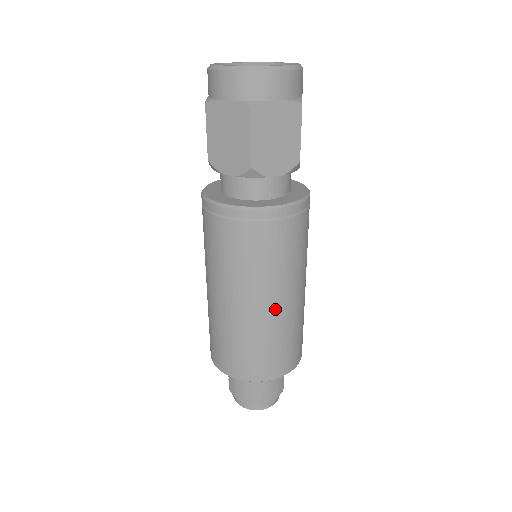
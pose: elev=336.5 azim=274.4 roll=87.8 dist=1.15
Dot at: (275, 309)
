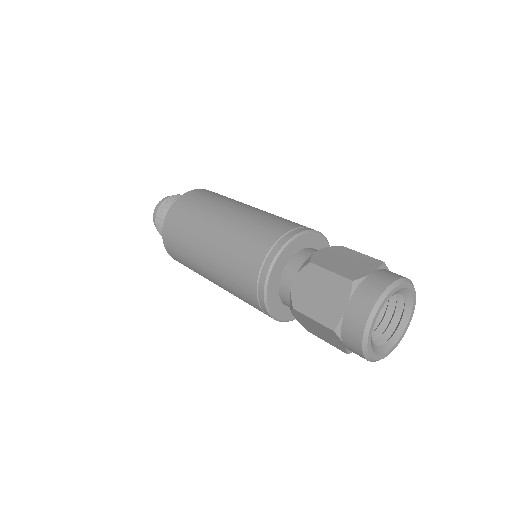
Dot at: occluded
